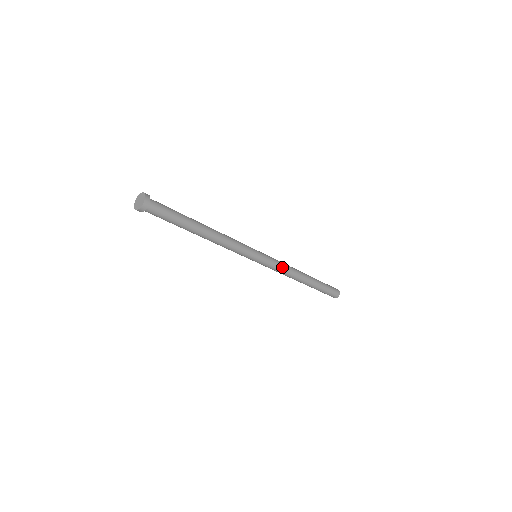
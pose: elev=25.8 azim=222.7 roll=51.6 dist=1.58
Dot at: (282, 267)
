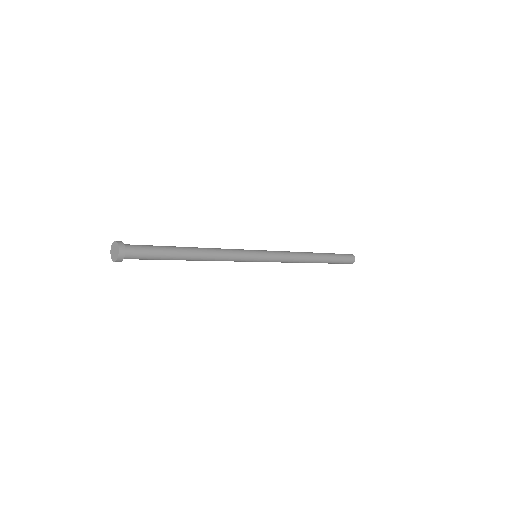
Dot at: (286, 255)
